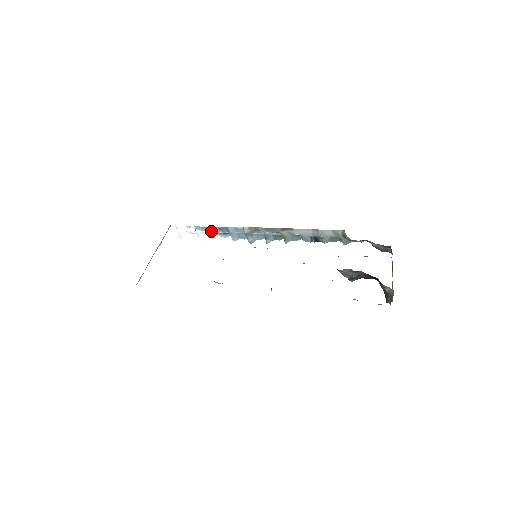
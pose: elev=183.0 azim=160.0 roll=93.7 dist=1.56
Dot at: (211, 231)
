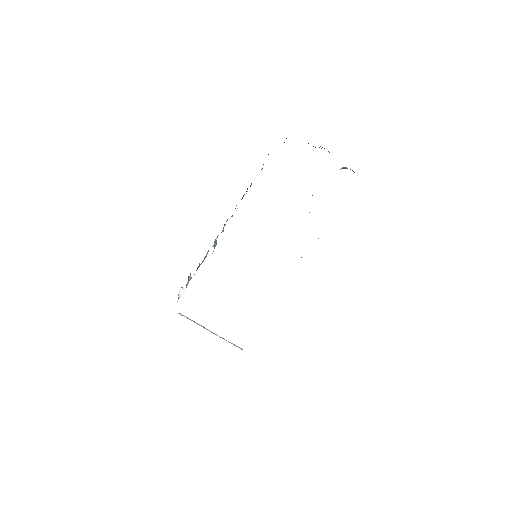
Dot at: occluded
